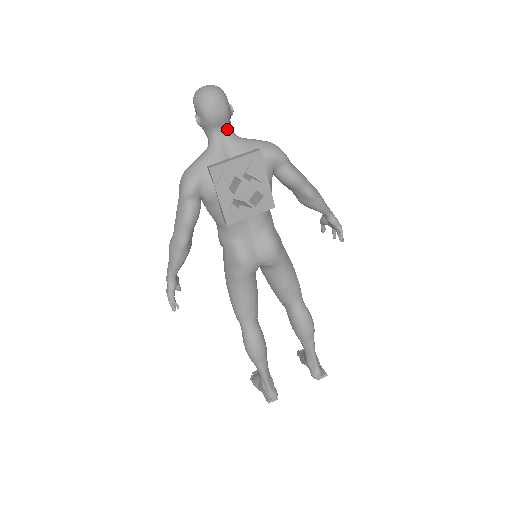
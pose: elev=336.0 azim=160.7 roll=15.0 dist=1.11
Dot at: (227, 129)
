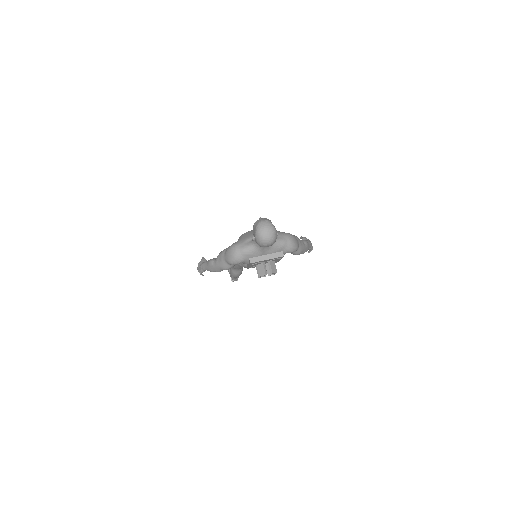
Dot at: occluded
